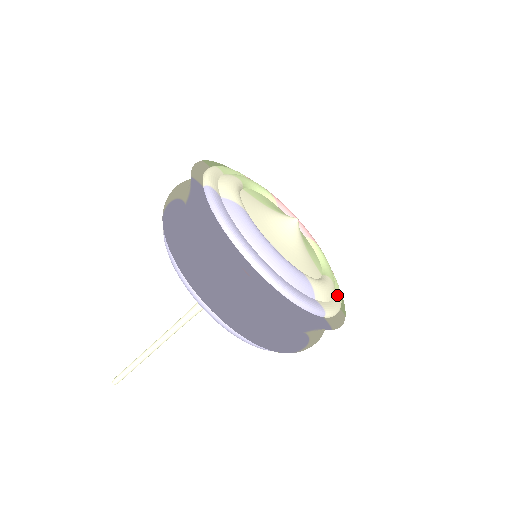
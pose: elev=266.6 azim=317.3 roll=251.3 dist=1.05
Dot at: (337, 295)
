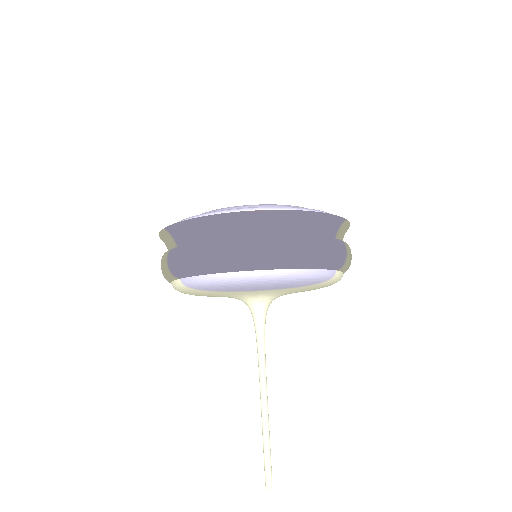
Dot at: occluded
